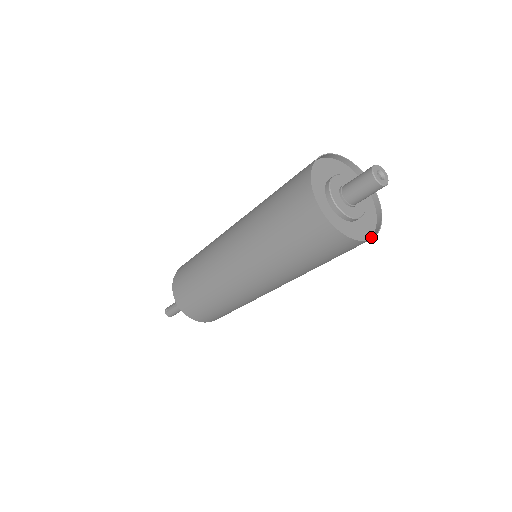
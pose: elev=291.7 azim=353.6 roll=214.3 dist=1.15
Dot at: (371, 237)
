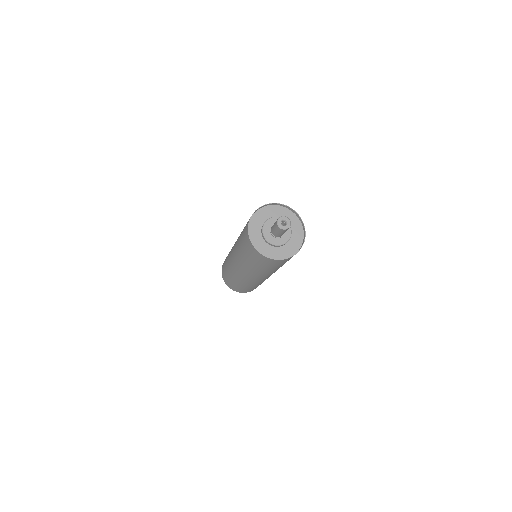
Dot at: (280, 260)
